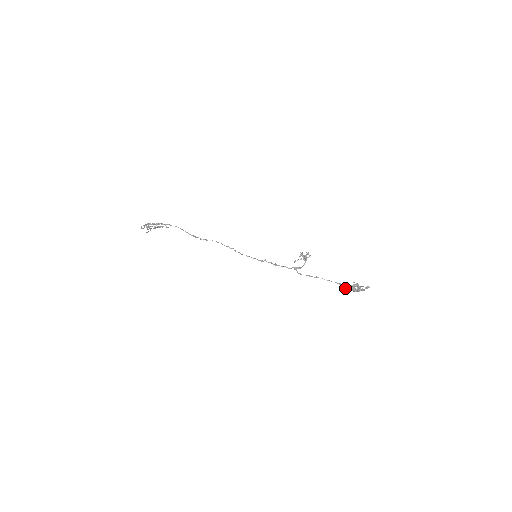
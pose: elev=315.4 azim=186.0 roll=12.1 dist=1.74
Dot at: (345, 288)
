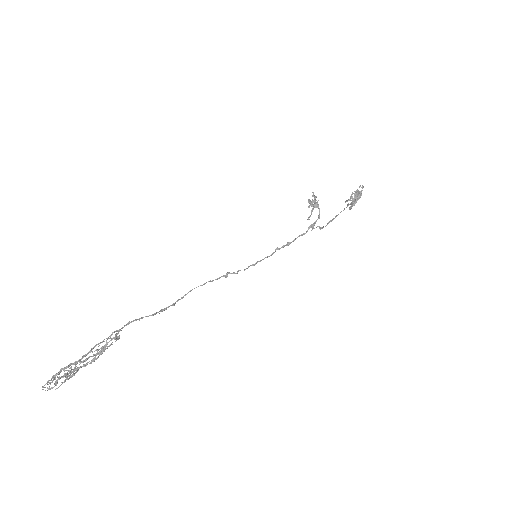
Dot at: (354, 205)
